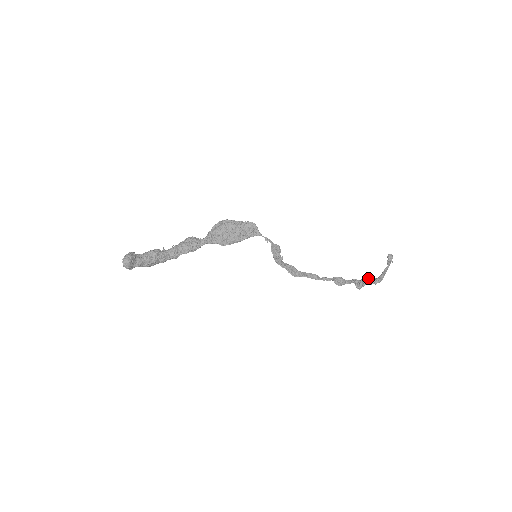
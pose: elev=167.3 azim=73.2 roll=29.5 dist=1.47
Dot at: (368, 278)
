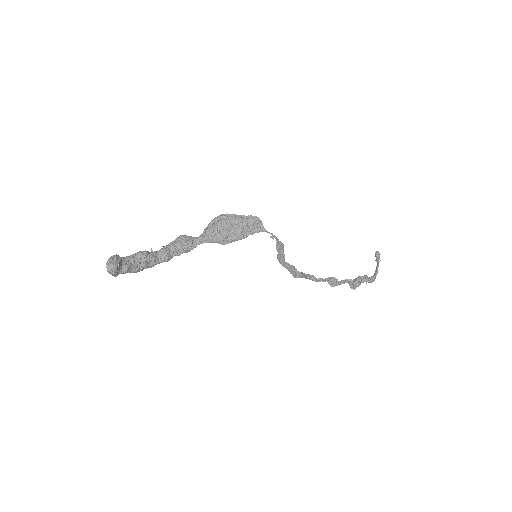
Dot at: (363, 277)
